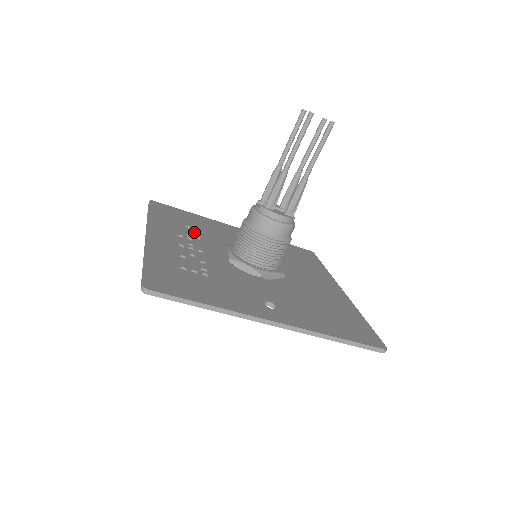
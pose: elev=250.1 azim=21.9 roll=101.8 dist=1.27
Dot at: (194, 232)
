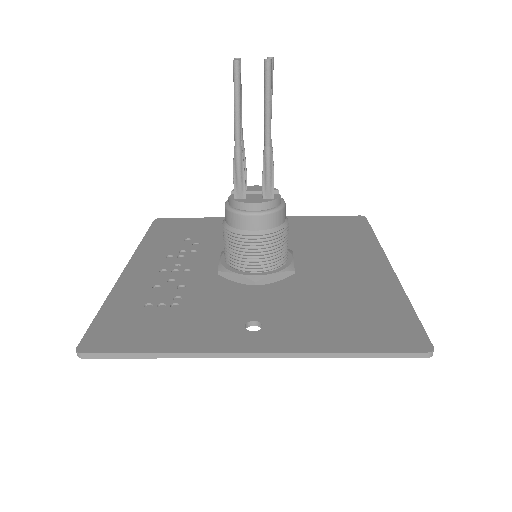
Dot at: (194, 244)
